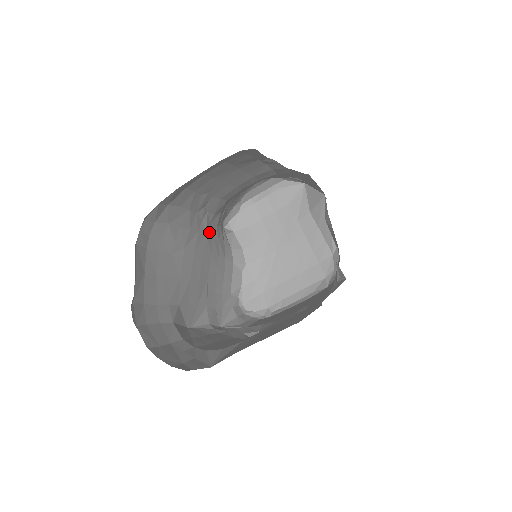
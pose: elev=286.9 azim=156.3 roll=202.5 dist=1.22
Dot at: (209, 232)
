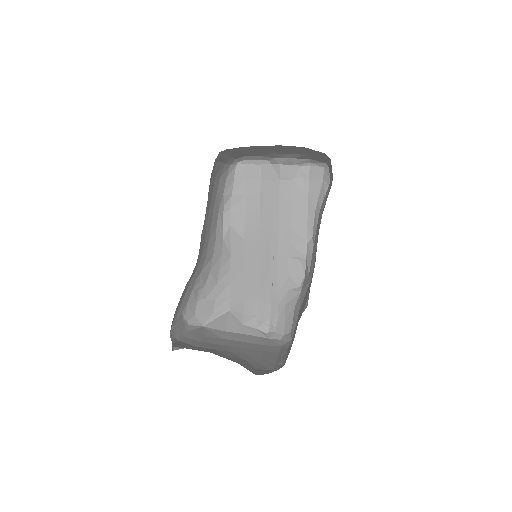
Dot at: occluded
